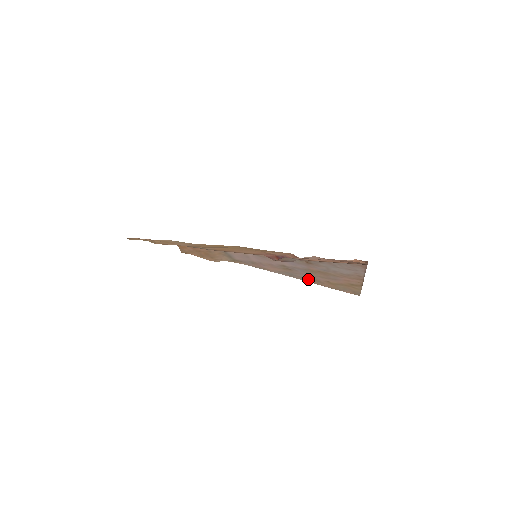
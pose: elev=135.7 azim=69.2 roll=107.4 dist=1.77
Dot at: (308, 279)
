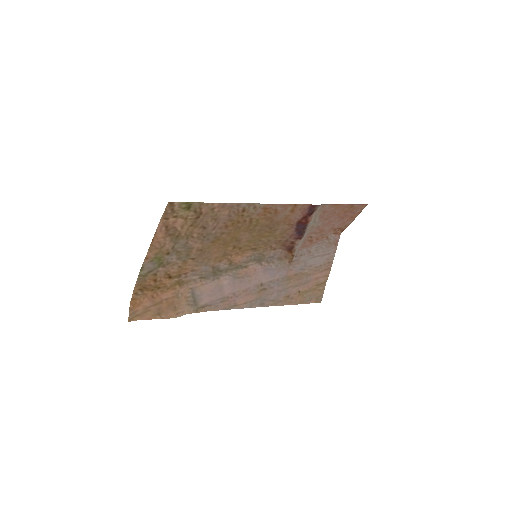
Dot at: (279, 300)
